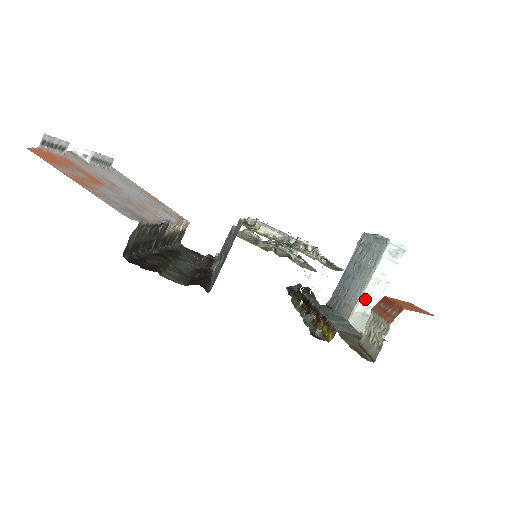
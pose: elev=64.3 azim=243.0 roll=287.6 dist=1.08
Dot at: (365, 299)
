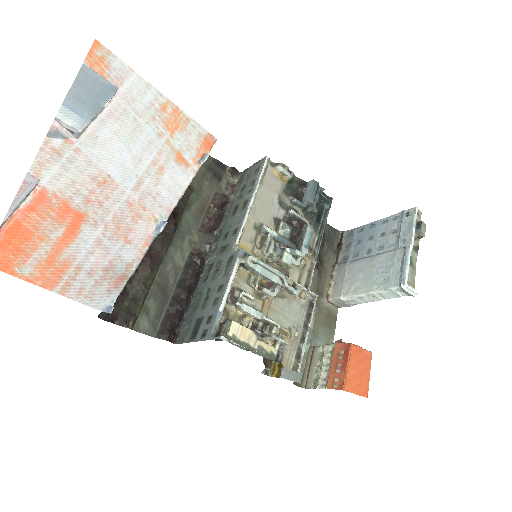
Dot at: (354, 298)
